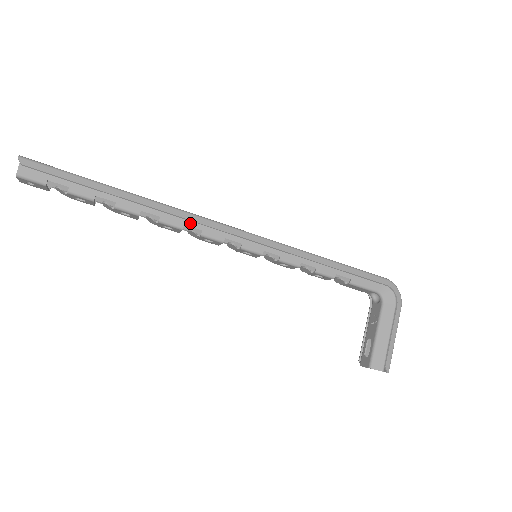
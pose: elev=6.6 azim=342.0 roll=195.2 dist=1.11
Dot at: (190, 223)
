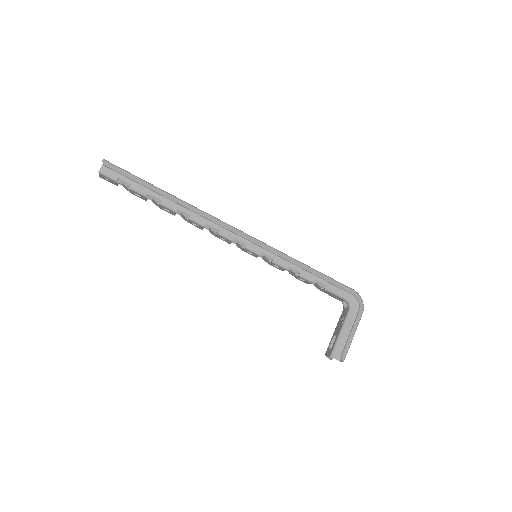
Dot at: (211, 223)
